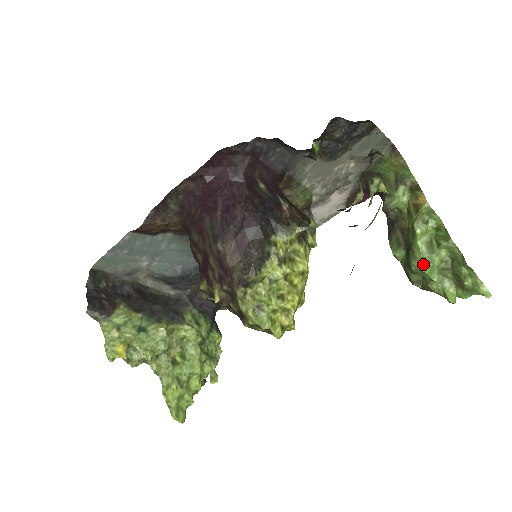
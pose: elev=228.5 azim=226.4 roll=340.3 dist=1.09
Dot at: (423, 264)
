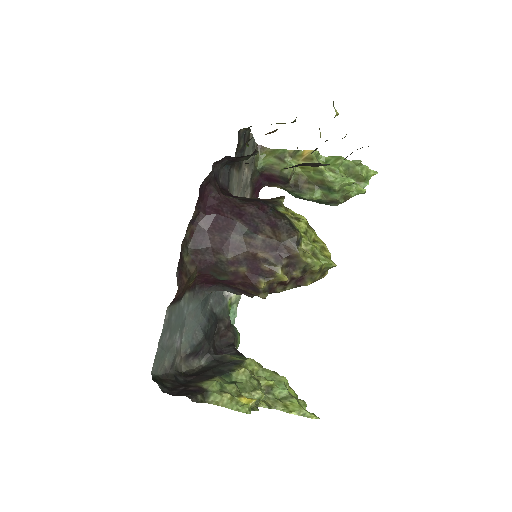
Dot at: (341, 180)
